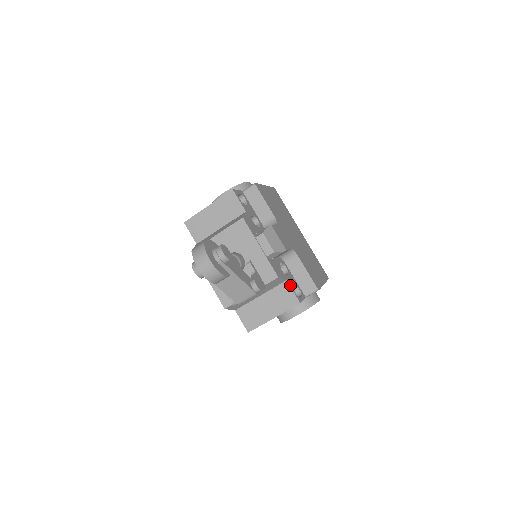
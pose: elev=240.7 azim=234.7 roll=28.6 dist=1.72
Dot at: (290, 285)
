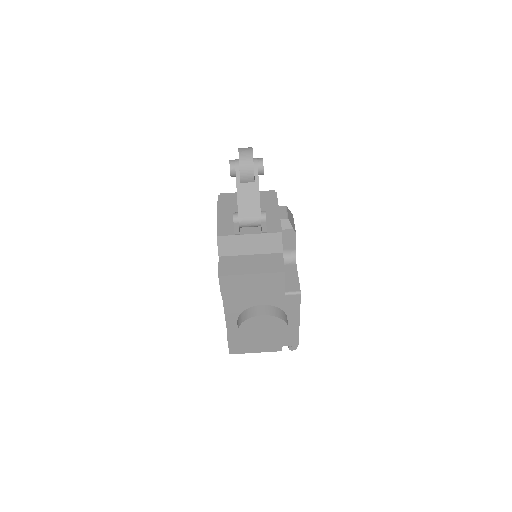
Dot at: (283, 258)
